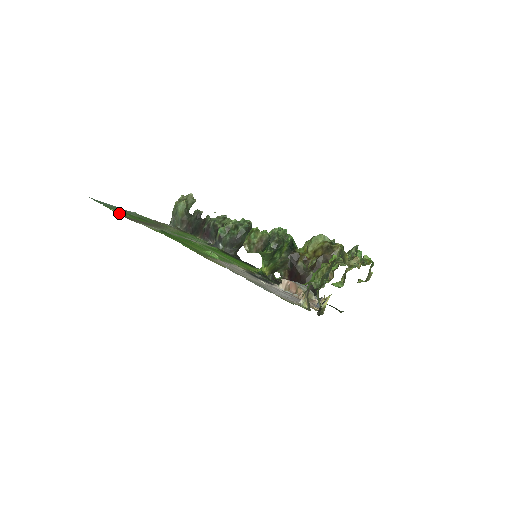
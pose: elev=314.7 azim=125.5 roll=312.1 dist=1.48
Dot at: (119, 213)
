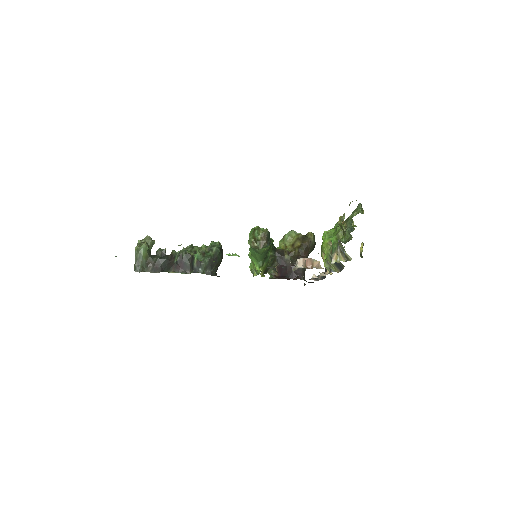
Dot at: occluded
